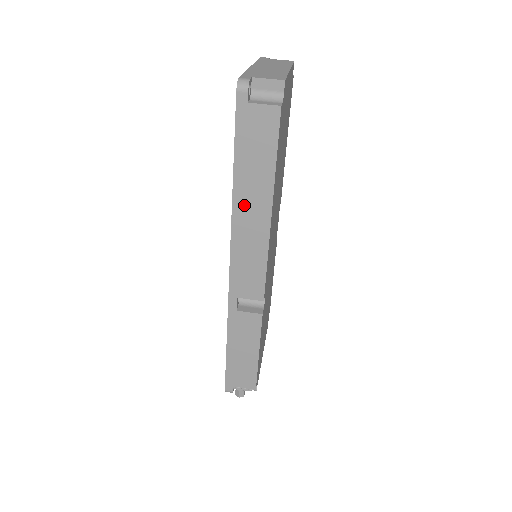
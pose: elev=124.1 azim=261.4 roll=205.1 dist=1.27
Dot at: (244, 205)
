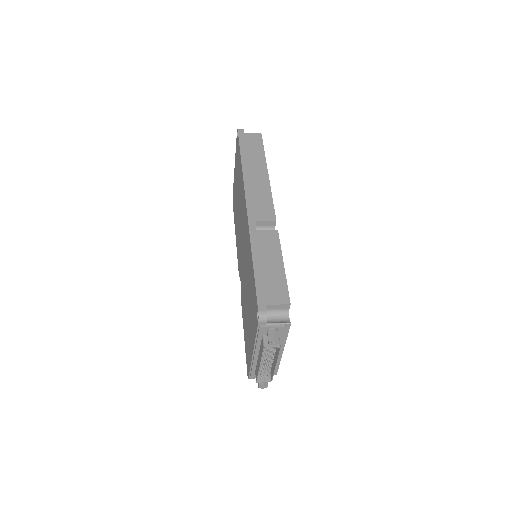
Dot at: (250, 169)
